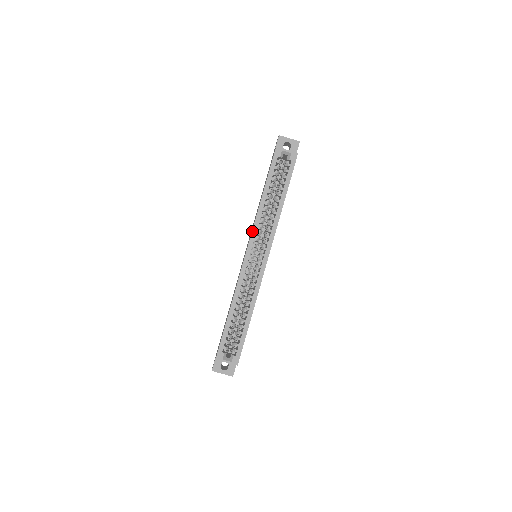
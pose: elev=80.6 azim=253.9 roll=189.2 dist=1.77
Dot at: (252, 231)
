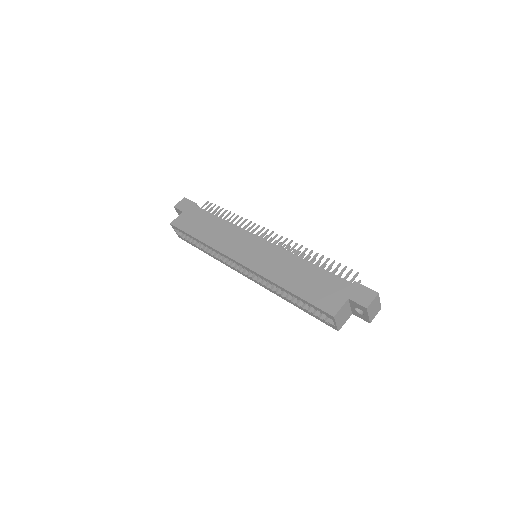
Dot at: (256, 273)
